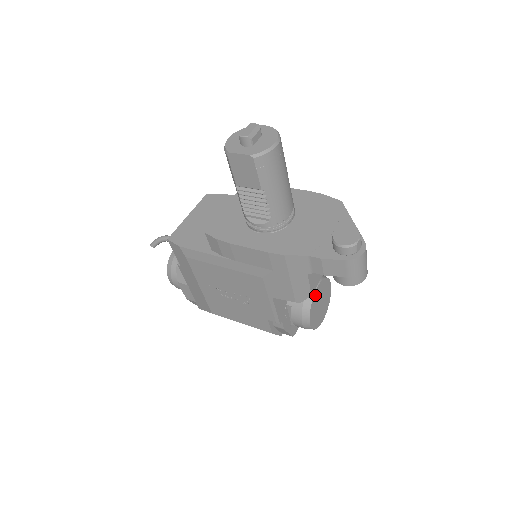
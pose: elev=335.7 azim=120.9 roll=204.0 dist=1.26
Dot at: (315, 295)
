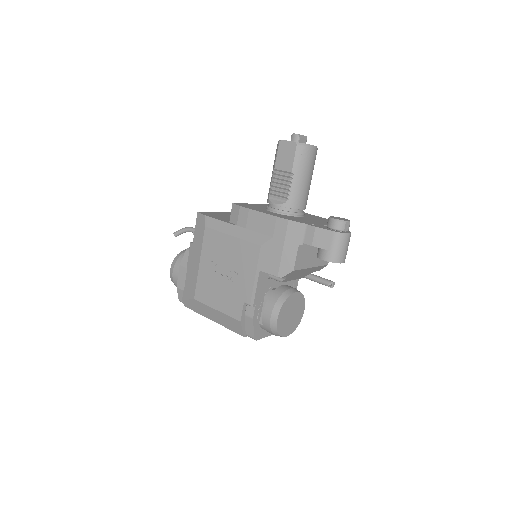
Dot at: (291, 297)
